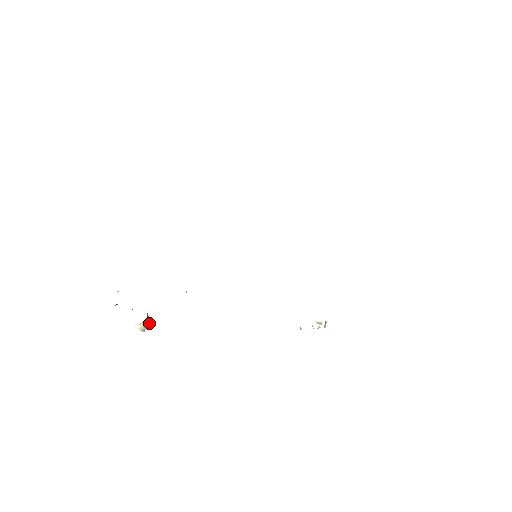
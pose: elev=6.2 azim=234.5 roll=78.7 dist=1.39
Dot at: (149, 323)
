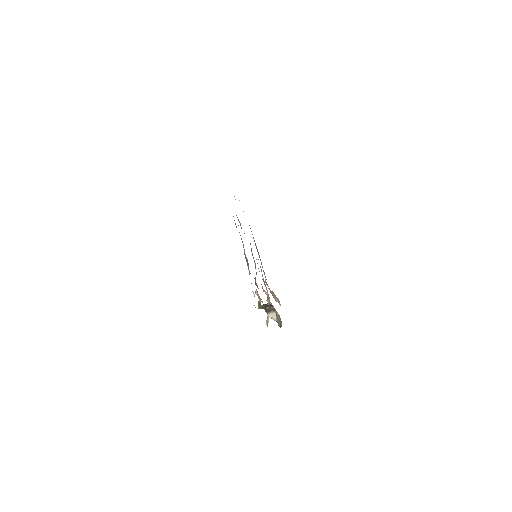
Dot at: (271, 316)
